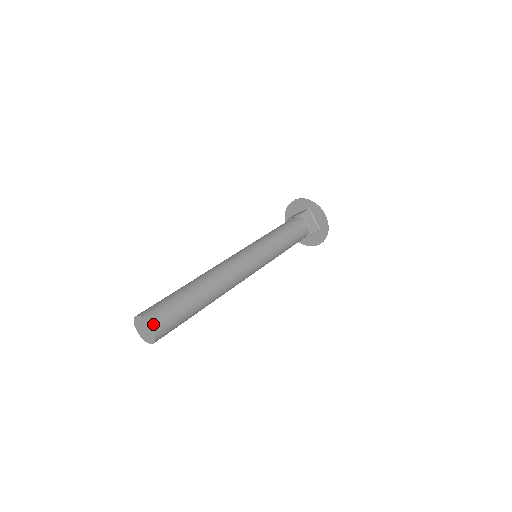
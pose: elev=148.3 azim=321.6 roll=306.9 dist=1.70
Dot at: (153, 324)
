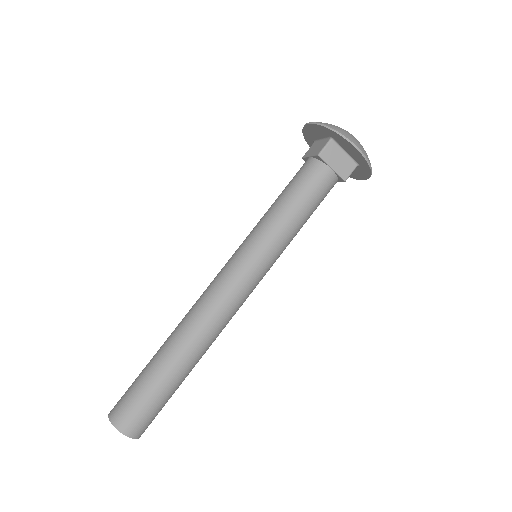
Dot at: (125, 431)
